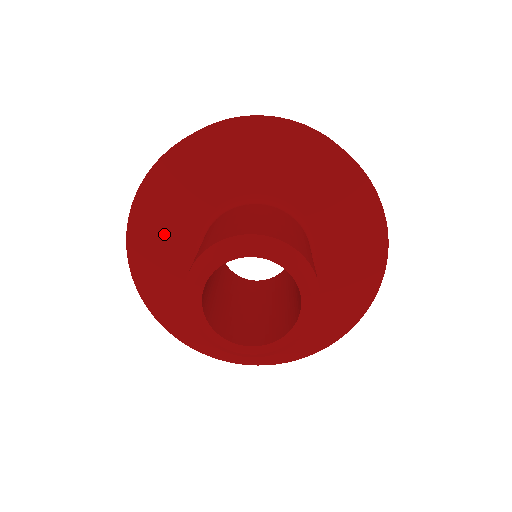
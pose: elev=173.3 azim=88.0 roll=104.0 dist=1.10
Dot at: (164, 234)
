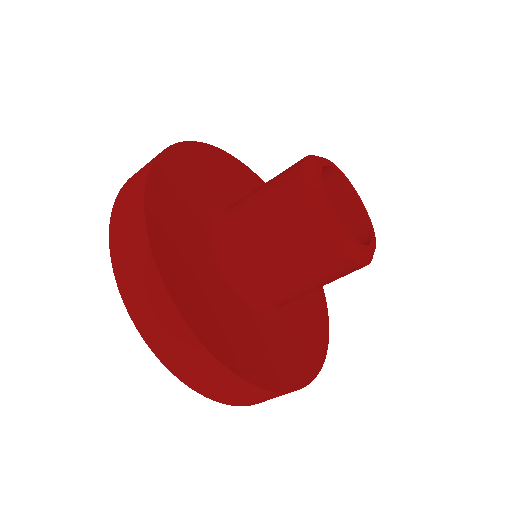
Dot at: (183, 238)
